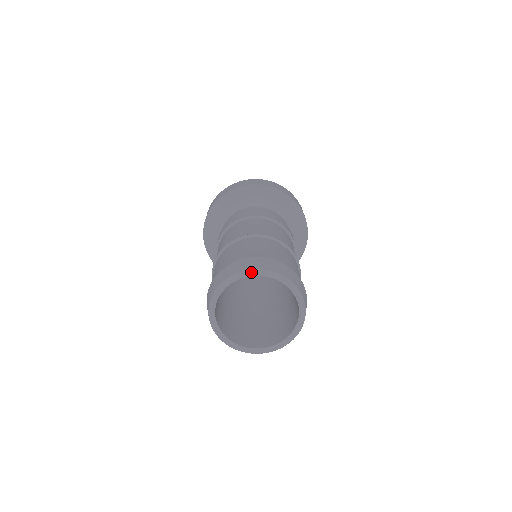
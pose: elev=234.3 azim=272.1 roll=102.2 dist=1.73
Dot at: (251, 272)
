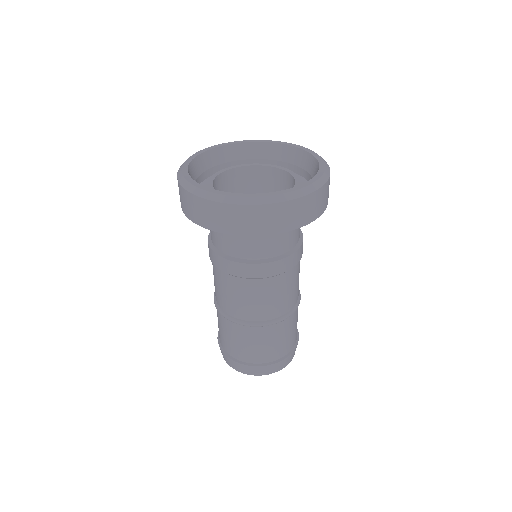
Dot at: (251, 374)
